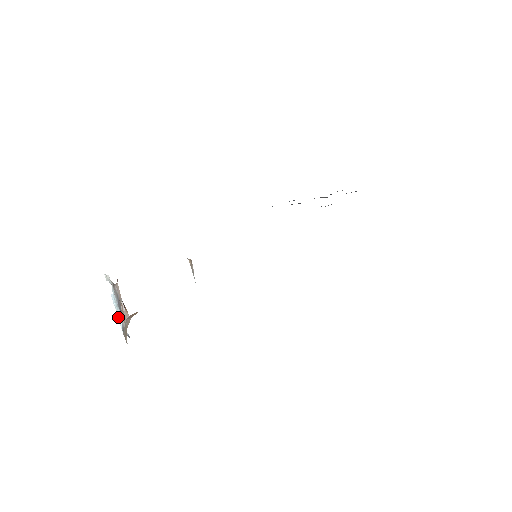
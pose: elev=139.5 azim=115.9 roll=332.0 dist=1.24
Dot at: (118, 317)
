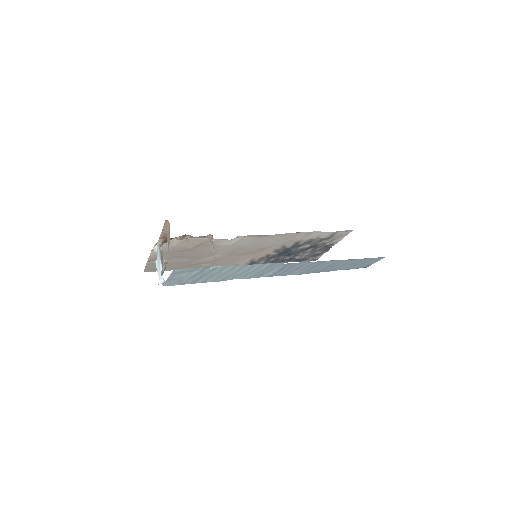
Dot at: (158, 274)
